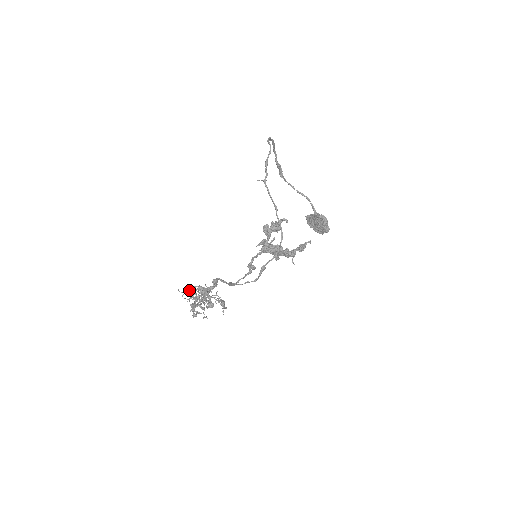
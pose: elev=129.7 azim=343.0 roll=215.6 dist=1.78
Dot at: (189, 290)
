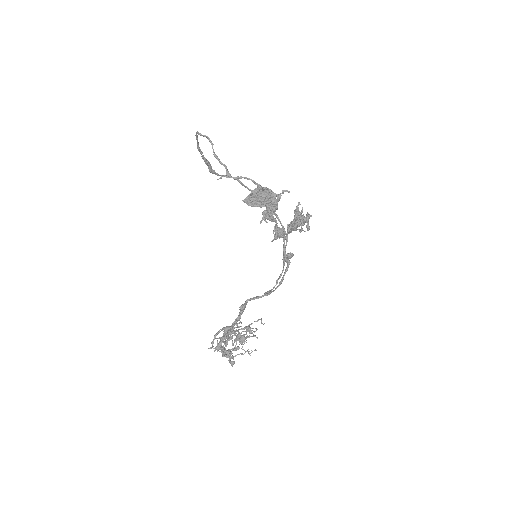
Dot at: (212, 343)
